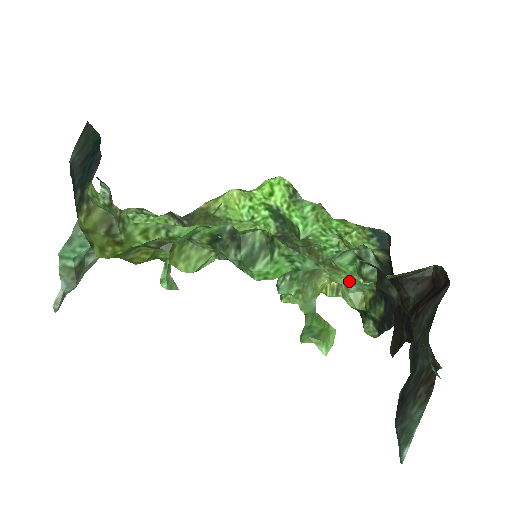
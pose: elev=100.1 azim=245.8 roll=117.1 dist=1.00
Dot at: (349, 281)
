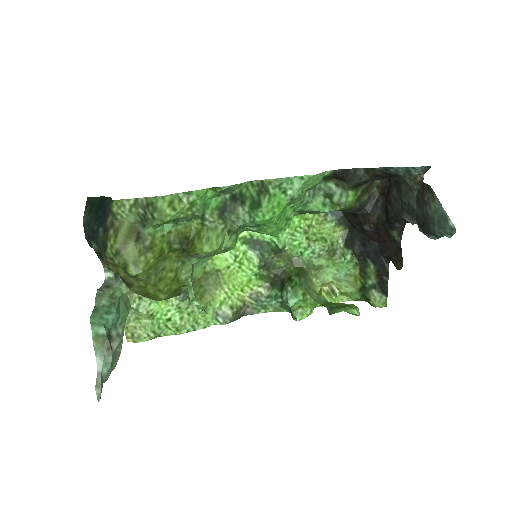
Dot at: (335, 272)
